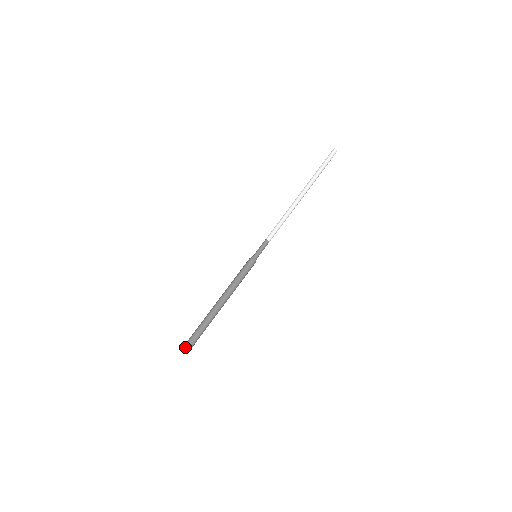
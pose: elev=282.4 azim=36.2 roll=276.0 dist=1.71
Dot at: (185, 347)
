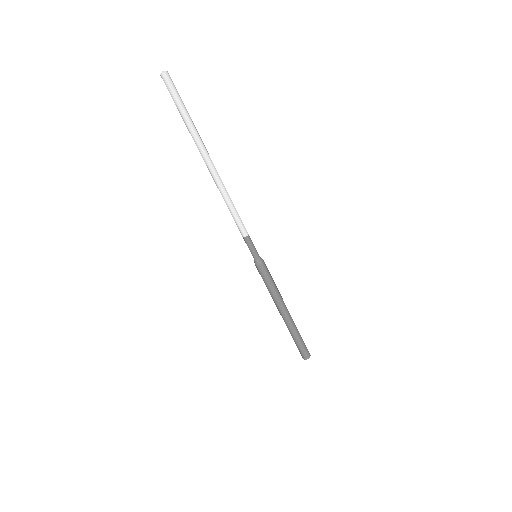
Dot at: (308, 356)
